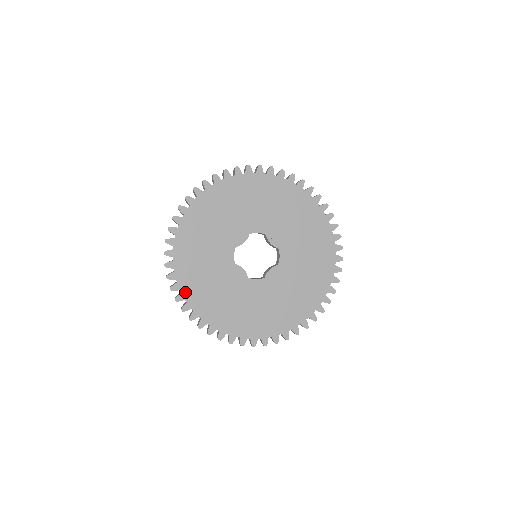
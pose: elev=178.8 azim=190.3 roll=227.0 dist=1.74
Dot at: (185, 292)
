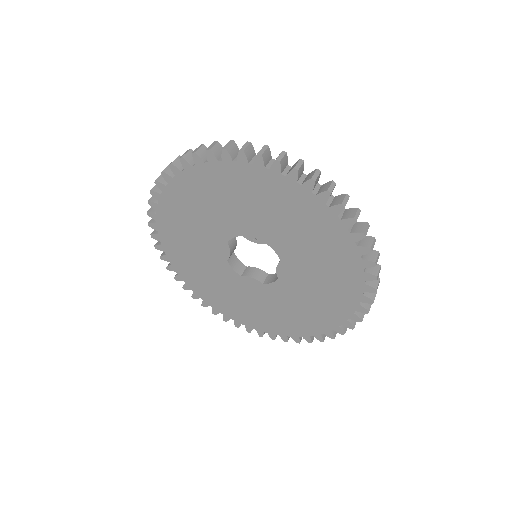
Dot at: (225, 313)
